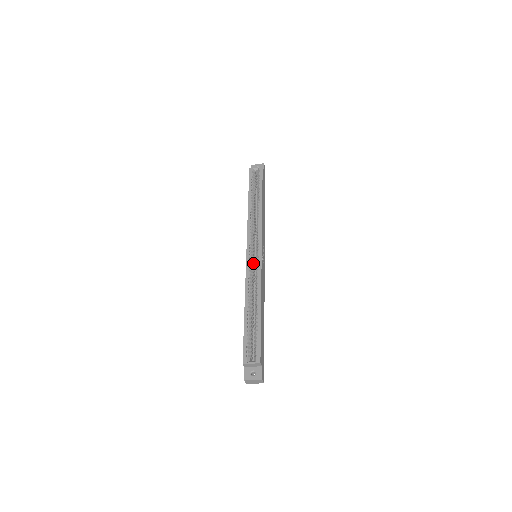
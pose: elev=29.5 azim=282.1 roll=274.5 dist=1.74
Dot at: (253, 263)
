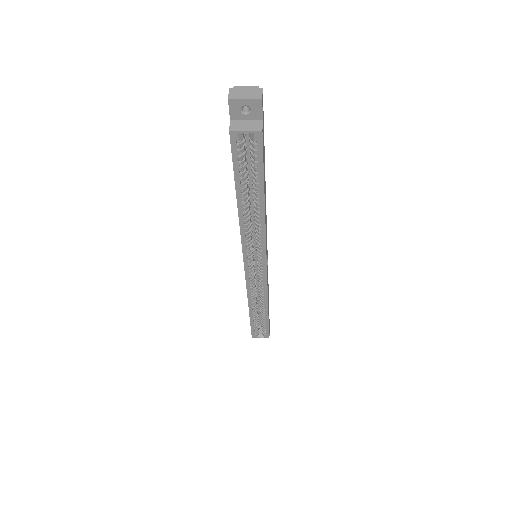
Dot at: (254, 270)
